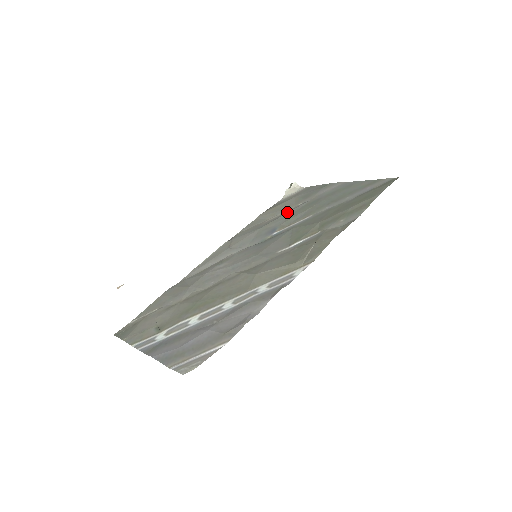
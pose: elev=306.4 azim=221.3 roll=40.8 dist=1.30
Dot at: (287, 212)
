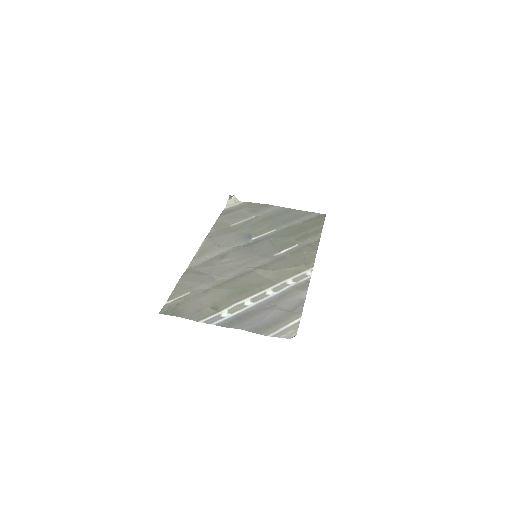
Dot at: (249, 222)
